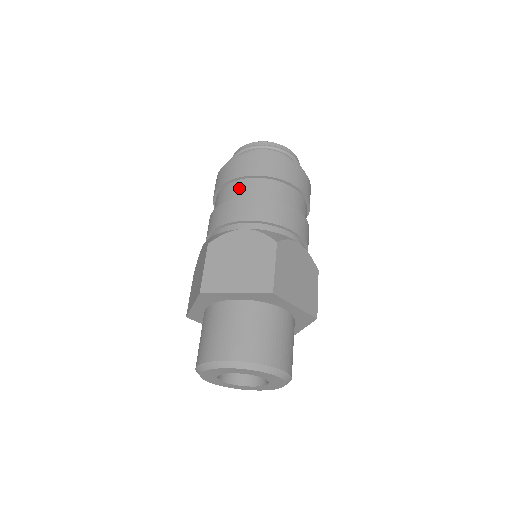
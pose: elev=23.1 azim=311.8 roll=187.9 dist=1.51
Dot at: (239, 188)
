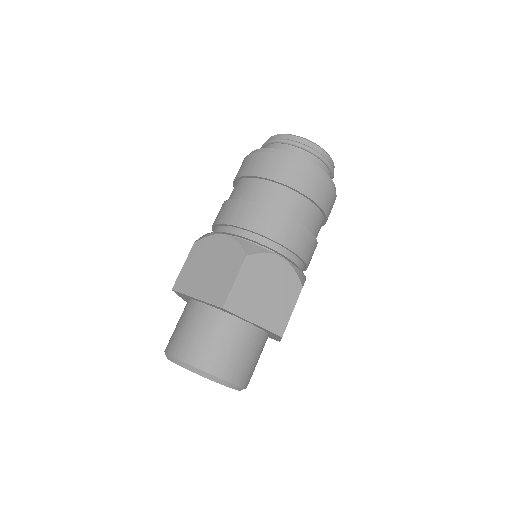
Dot at: (243, 187)
